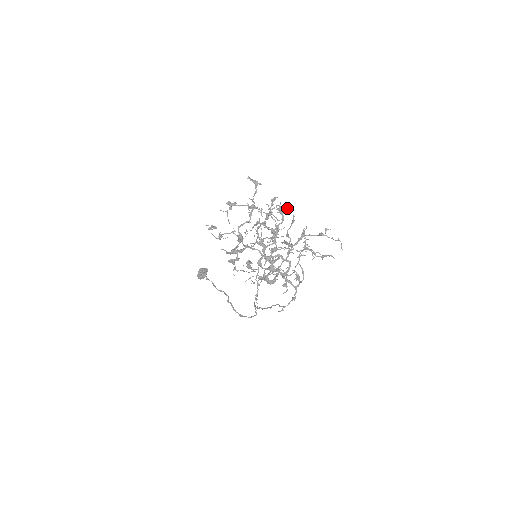
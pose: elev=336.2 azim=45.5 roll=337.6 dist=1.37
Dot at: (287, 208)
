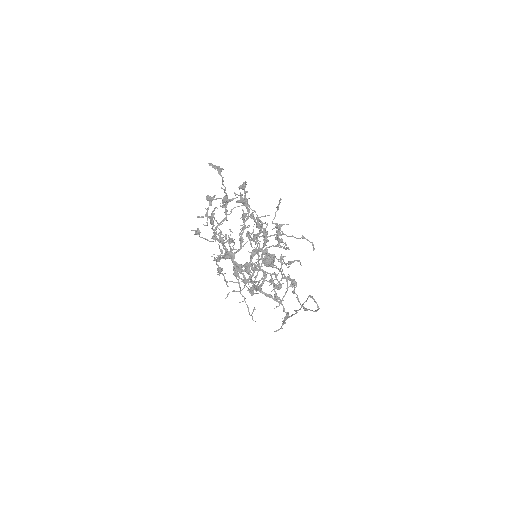
Dot at: (249, 198)
